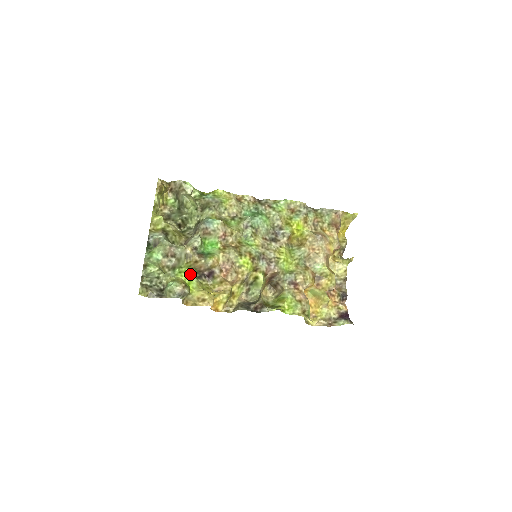
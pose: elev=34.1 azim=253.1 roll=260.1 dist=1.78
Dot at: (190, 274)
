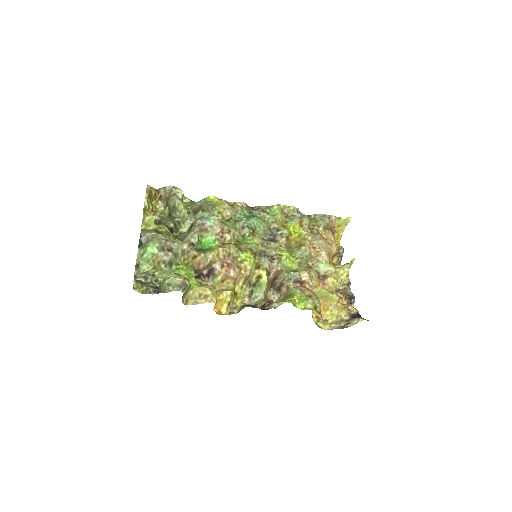
Dot at: (188, 272)
